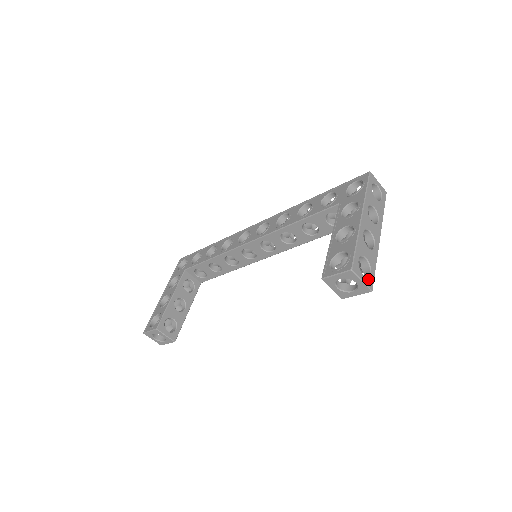
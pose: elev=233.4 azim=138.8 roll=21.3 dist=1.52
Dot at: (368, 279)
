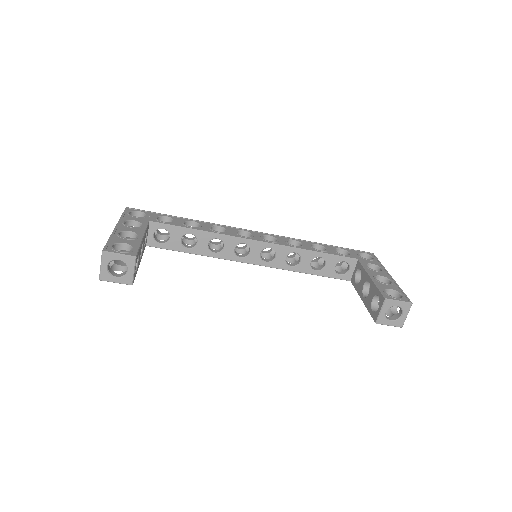
Dot at: occluded
